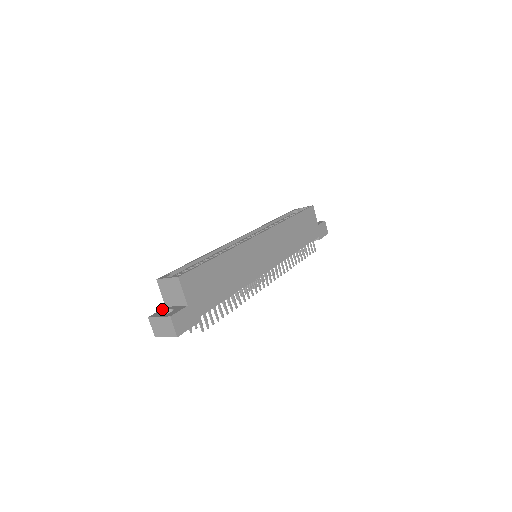
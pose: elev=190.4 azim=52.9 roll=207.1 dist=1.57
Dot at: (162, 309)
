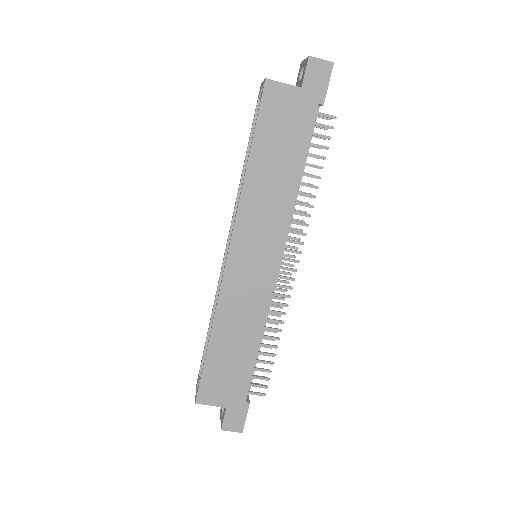
Dot at: occluded
